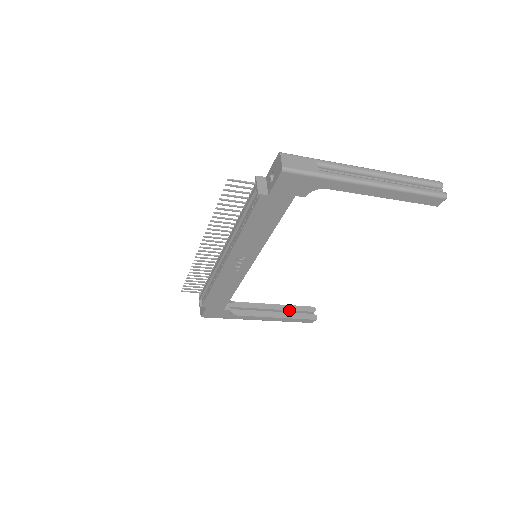
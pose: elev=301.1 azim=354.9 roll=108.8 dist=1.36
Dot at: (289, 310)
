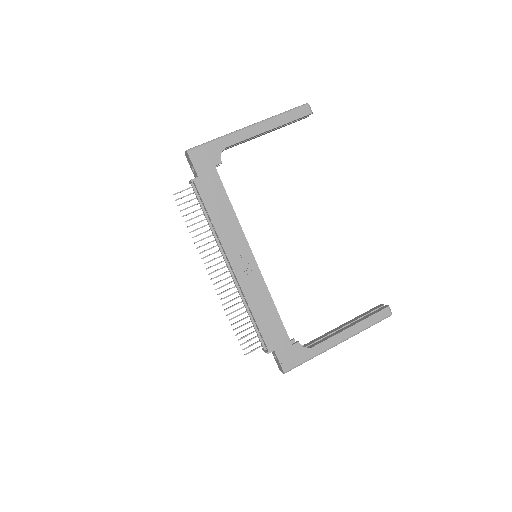
Dot at: (359, 318)
